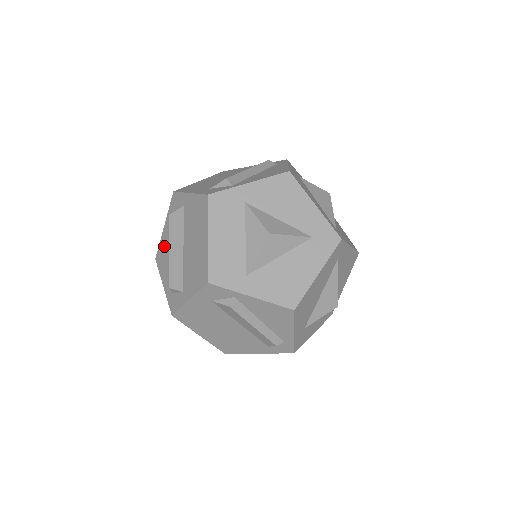
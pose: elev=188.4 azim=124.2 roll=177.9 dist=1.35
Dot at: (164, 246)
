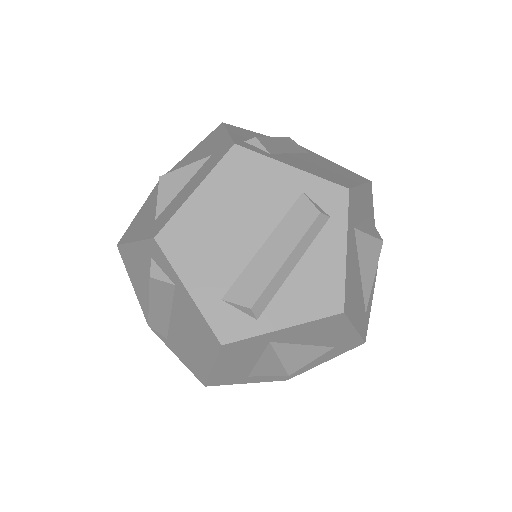
Dot at: (134, 261)
